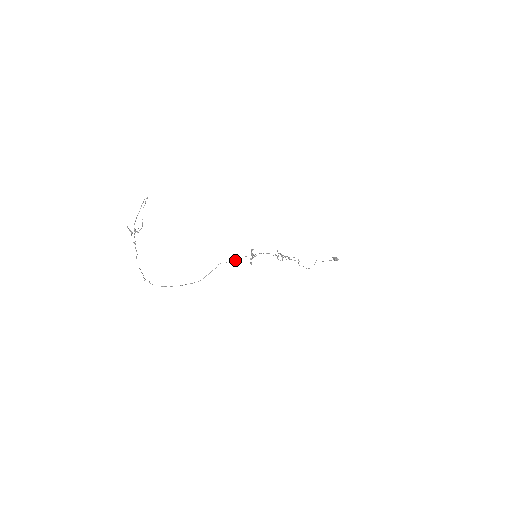
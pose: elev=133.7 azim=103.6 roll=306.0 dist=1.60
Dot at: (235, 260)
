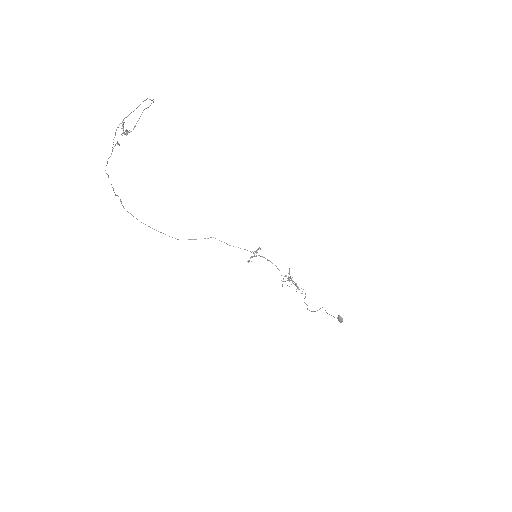
Dot at: occluded
